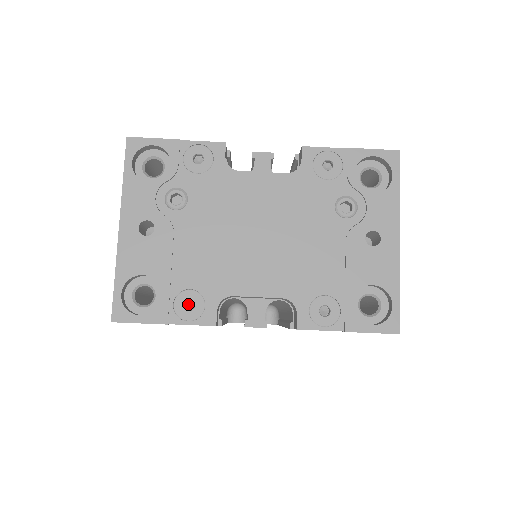
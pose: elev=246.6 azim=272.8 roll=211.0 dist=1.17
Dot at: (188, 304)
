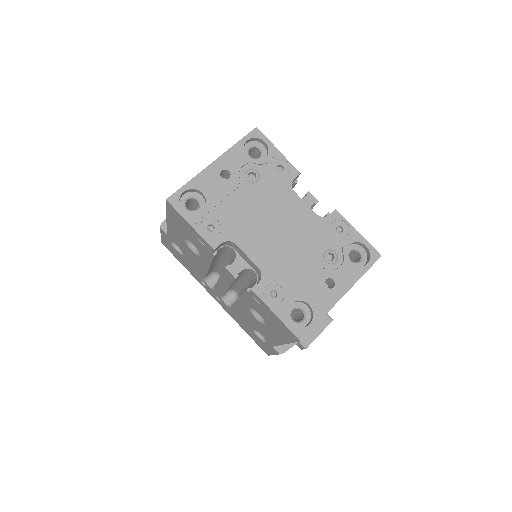
Dot at: (210, 228)
